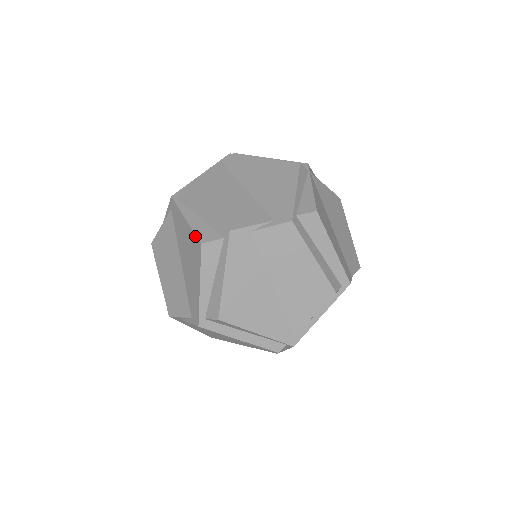
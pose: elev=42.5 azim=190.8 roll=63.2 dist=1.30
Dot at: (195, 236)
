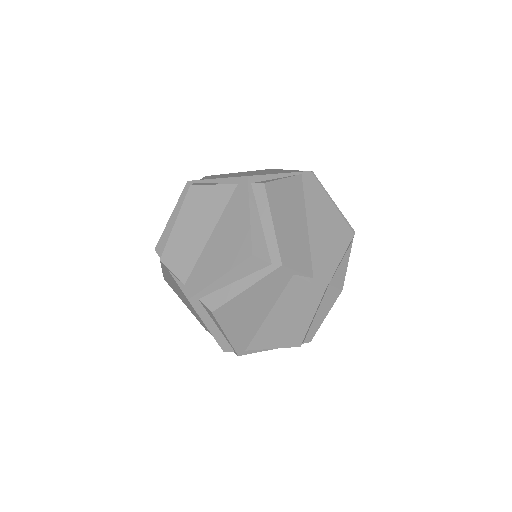
Dot at: (250, 241)
